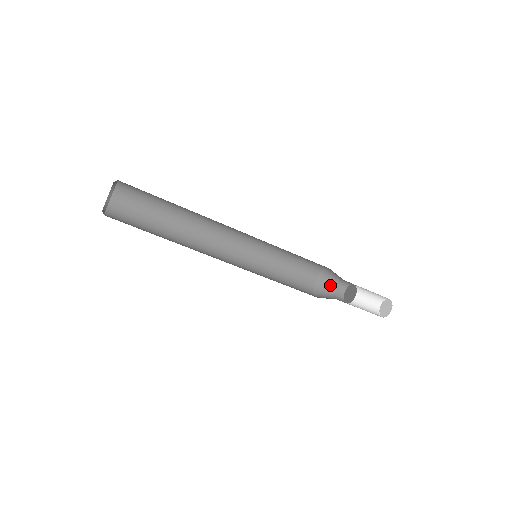
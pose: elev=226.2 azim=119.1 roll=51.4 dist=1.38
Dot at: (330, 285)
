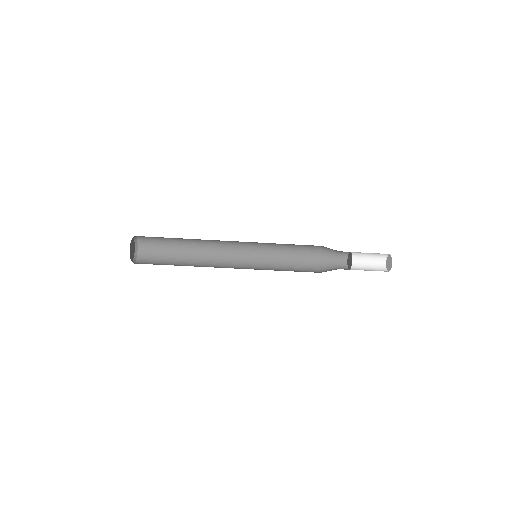
Dot at: (333, 253)
